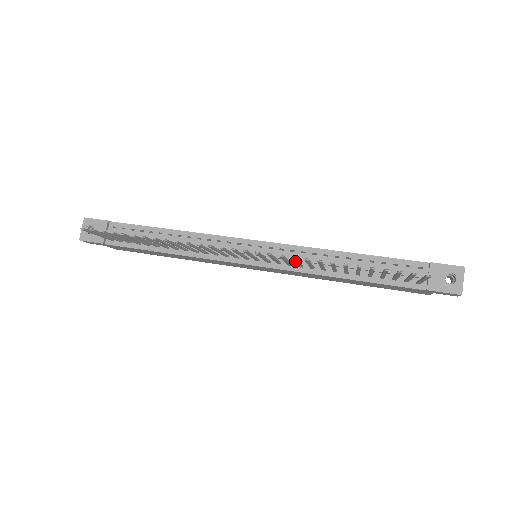
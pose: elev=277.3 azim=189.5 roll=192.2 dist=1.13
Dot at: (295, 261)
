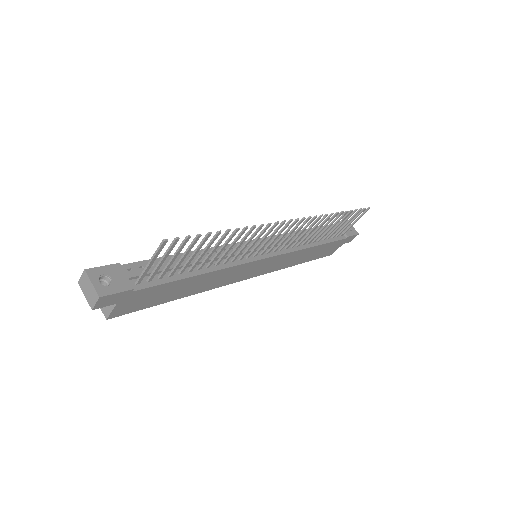
Dot at: (312, 226)
